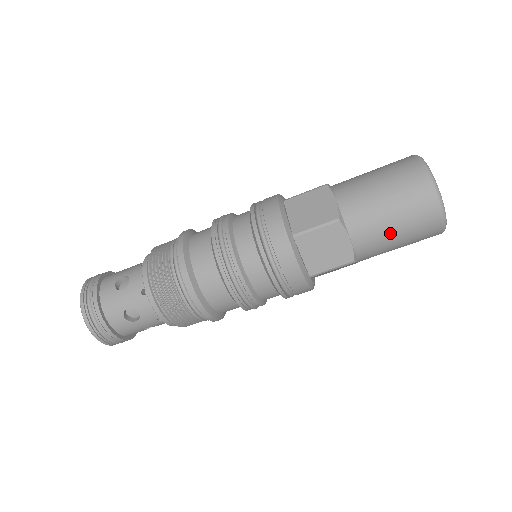
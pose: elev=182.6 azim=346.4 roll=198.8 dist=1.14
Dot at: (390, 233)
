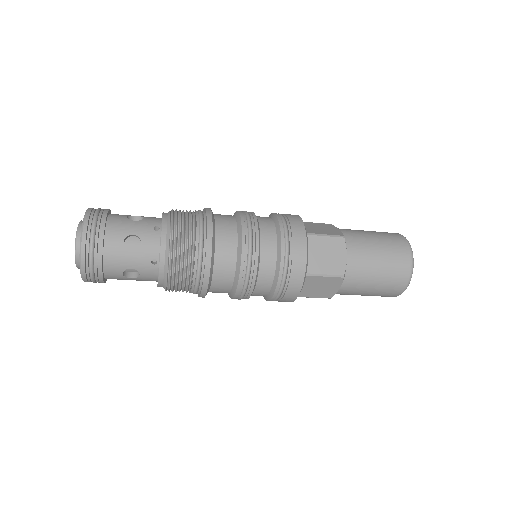
Dot at: (375, 265)
